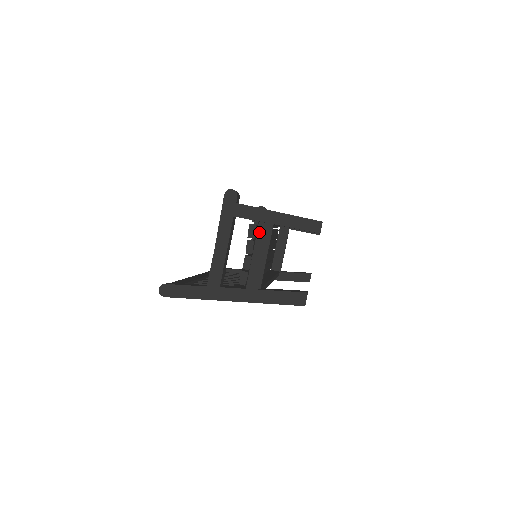
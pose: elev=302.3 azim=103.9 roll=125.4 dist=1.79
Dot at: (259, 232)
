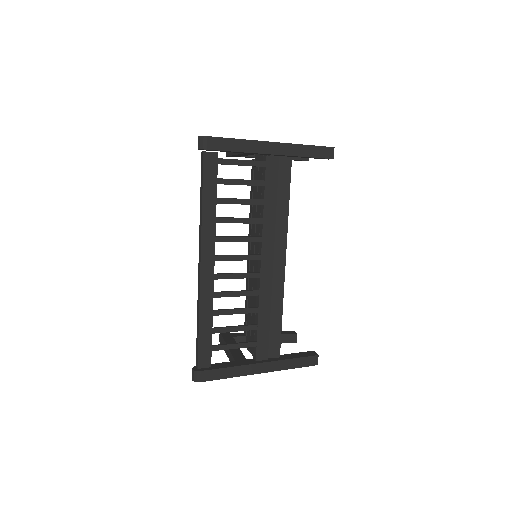
Dot at: occluded
